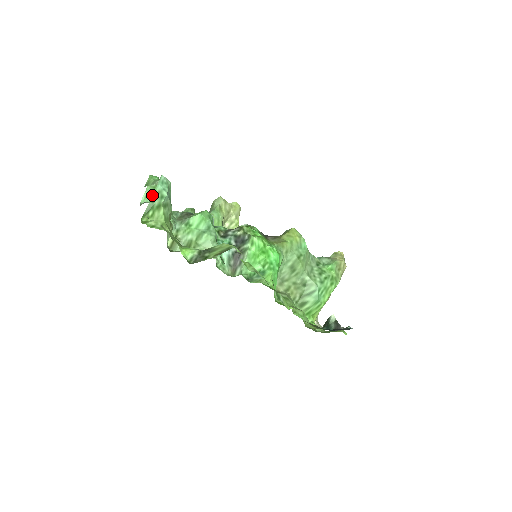
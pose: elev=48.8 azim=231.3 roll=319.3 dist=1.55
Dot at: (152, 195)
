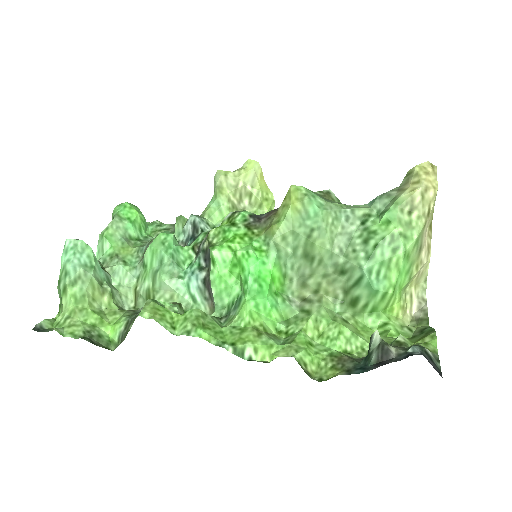
Dot at: (102, 247)
